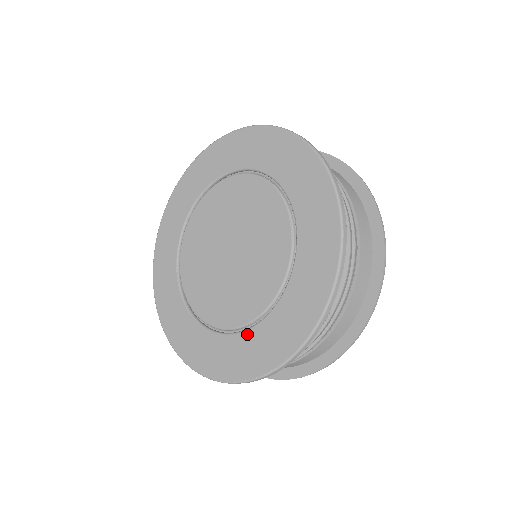
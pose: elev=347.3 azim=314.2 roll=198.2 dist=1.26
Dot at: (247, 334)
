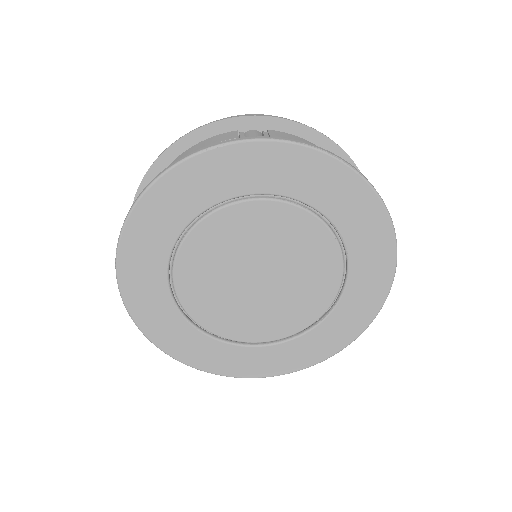
Dot at: (307, 336)
